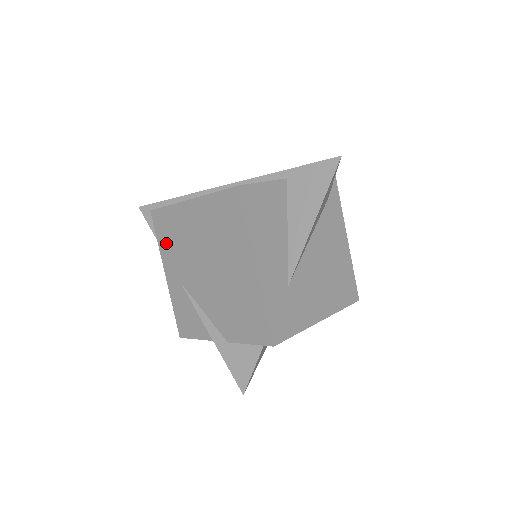
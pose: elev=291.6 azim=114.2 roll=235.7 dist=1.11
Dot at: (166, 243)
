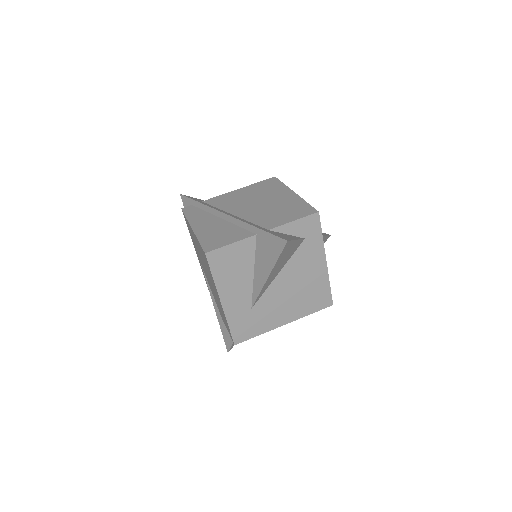
Dot at: (191, 236)
